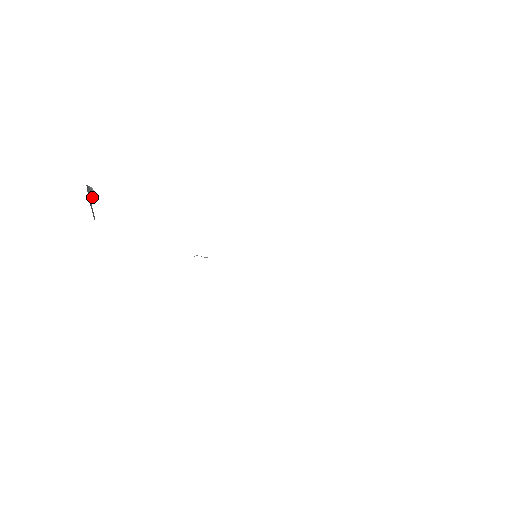
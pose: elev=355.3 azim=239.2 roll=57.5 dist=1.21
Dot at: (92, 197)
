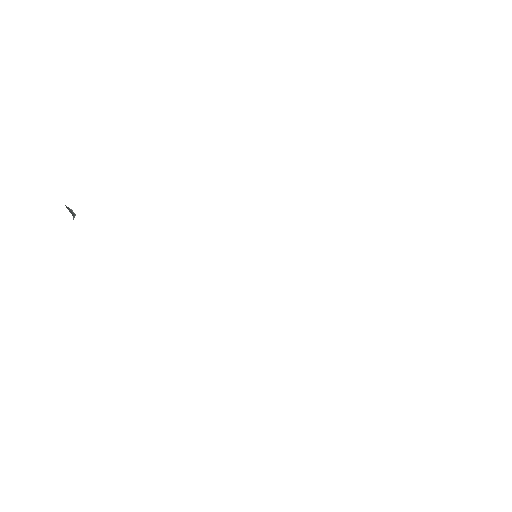
Dot at: (73, 217)
